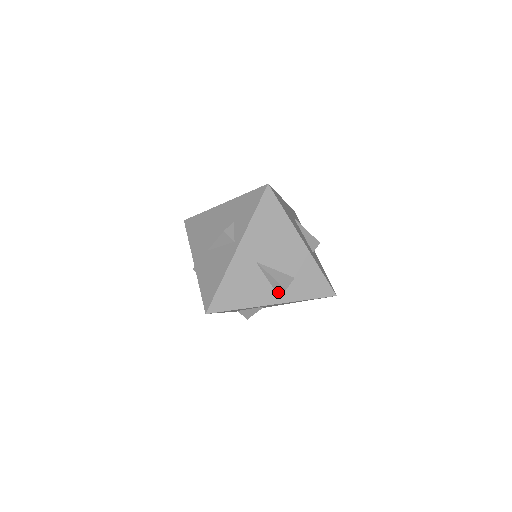
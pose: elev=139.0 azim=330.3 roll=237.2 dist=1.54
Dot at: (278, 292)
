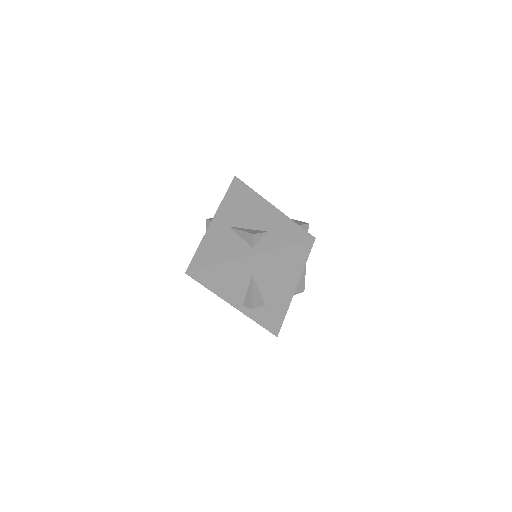
Dot at: (245, 303)
